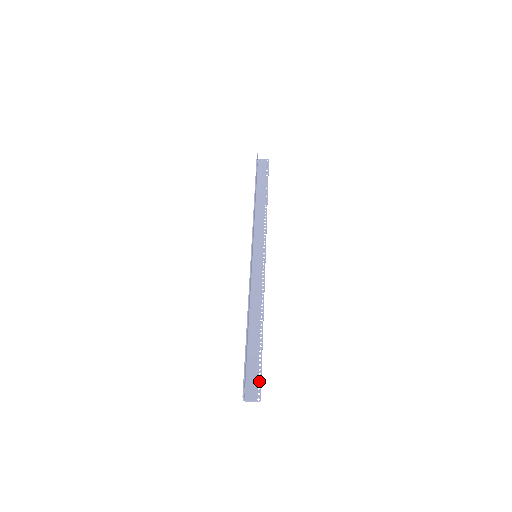
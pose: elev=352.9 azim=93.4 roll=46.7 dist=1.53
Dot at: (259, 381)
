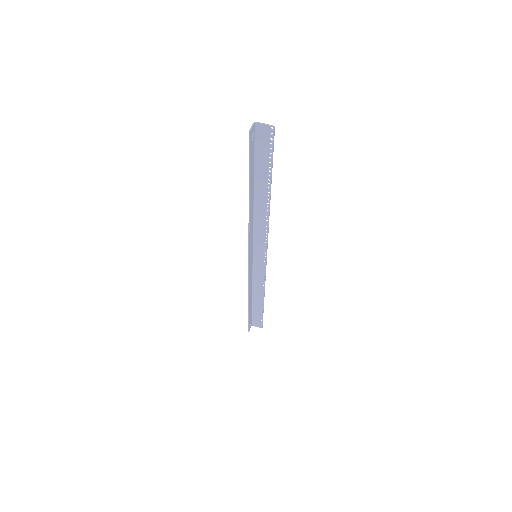
Dot at: (261, 322)
